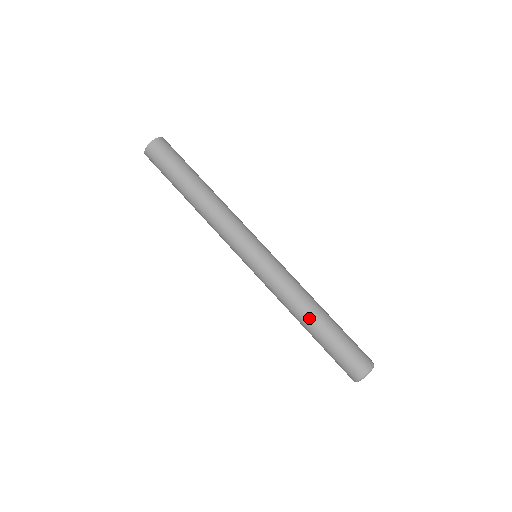
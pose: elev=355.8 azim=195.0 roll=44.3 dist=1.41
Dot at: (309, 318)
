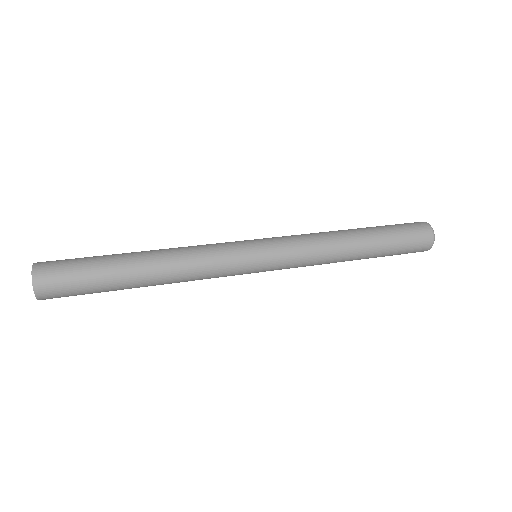
Dot at: (354, 236)
